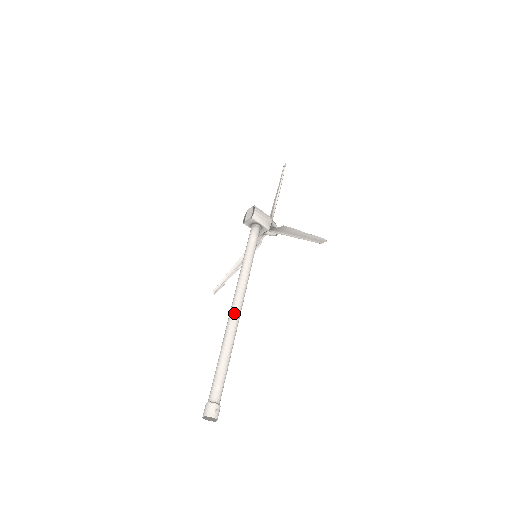
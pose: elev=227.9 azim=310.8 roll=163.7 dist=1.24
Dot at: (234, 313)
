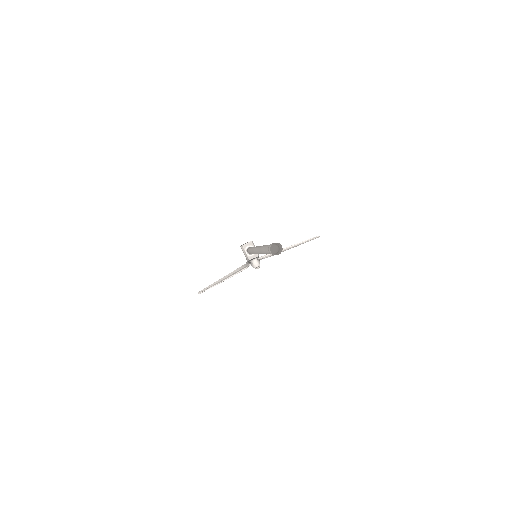
Dot at: occluded
